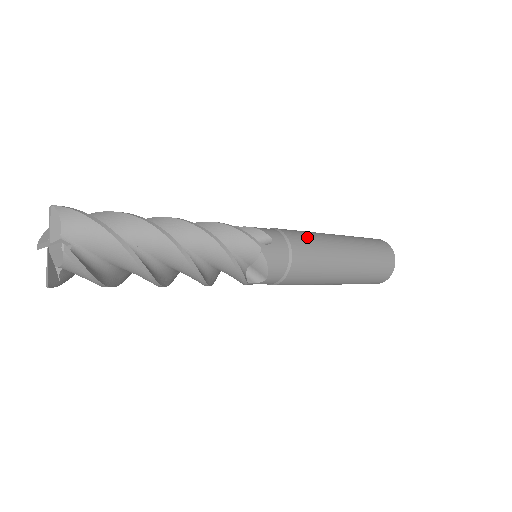
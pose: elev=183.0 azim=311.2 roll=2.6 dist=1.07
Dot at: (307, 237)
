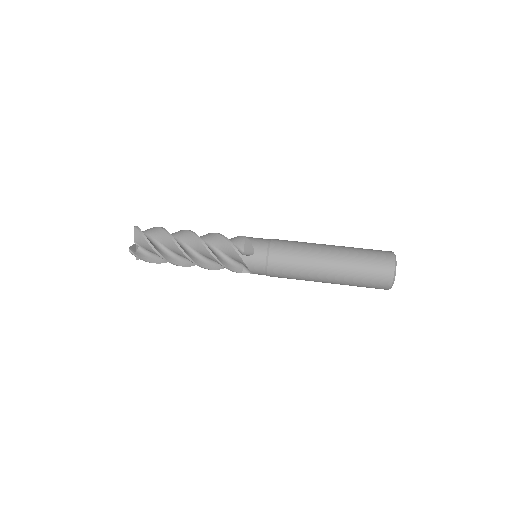
Dot at: (290, 252)
